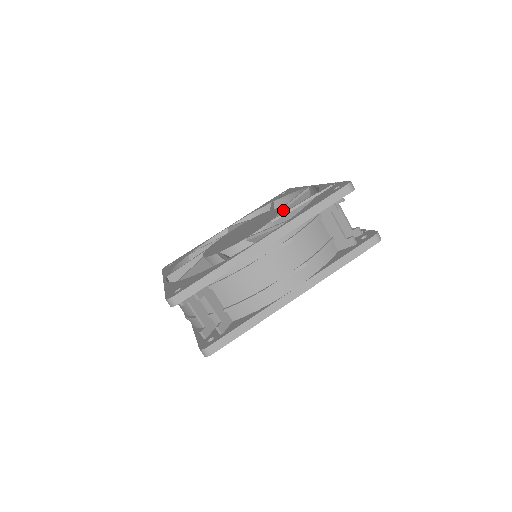
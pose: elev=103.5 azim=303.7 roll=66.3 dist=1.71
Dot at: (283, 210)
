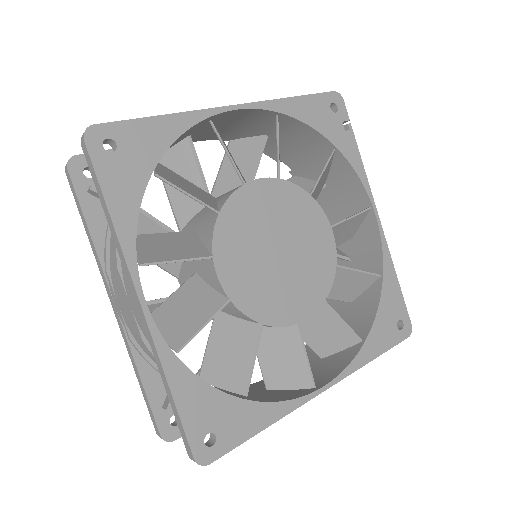
Dot at: occluded
